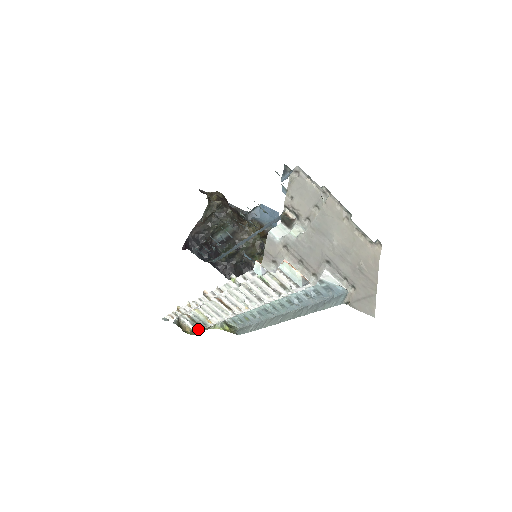
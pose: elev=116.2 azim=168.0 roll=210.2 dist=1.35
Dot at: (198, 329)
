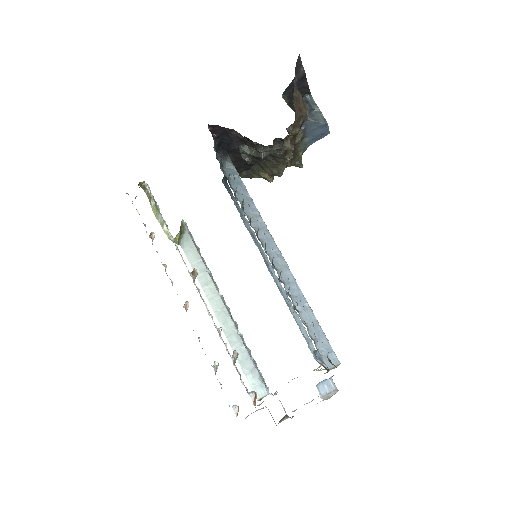
Dot at: (152, 200)
